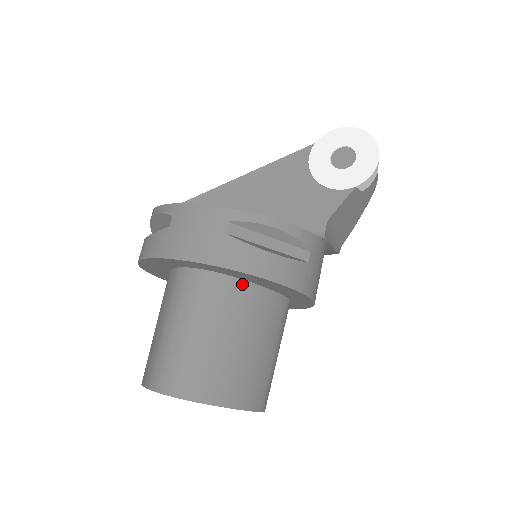
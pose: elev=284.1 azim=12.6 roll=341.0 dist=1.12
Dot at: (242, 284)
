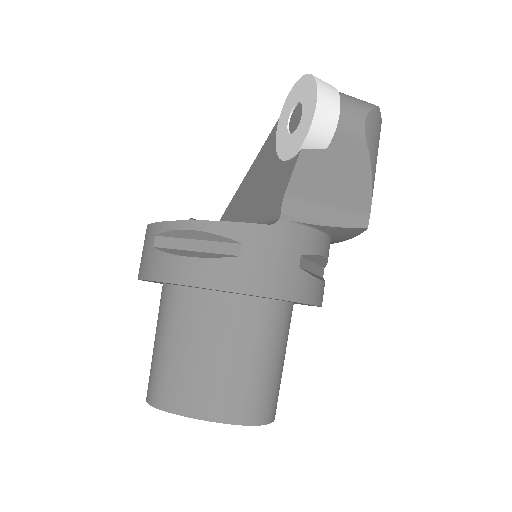
Dot at: (192, 292)
